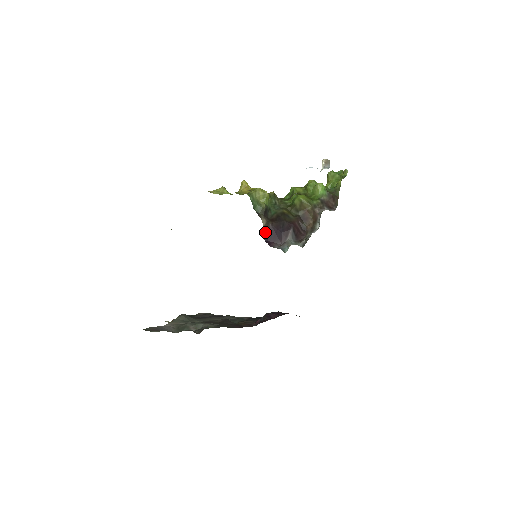
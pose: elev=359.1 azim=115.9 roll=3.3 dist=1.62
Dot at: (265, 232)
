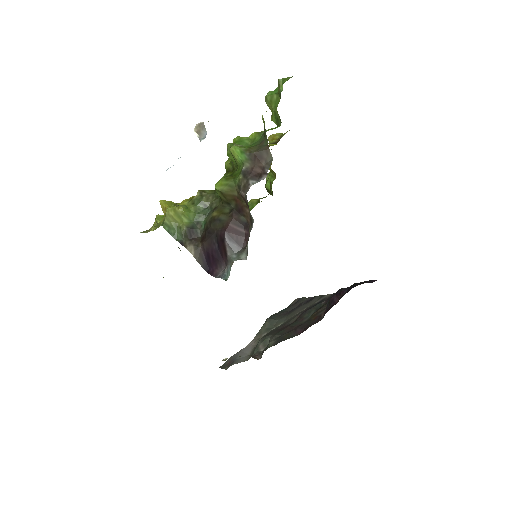
Dot at: (200, 261)
